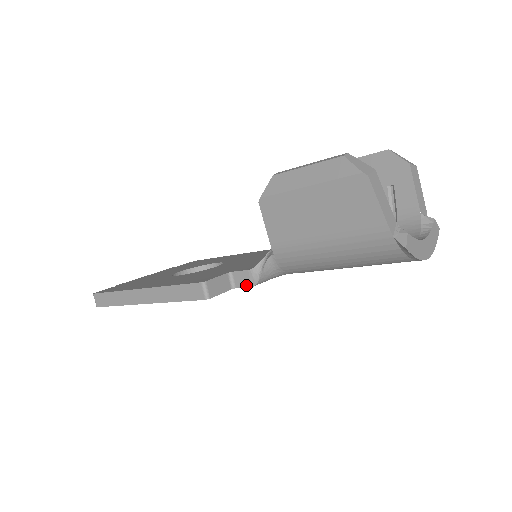
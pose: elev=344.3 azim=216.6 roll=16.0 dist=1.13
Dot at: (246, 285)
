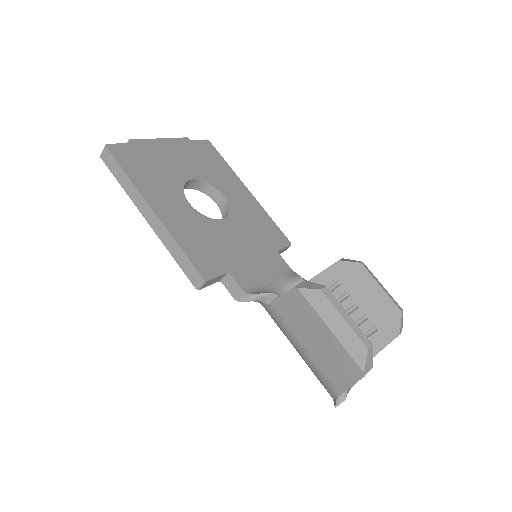
Dot at: (231, 292)
